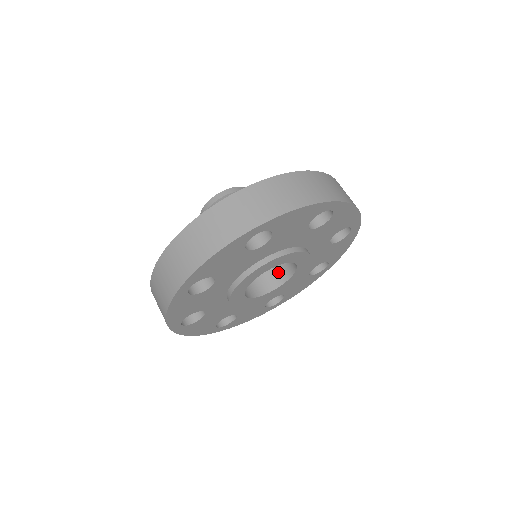
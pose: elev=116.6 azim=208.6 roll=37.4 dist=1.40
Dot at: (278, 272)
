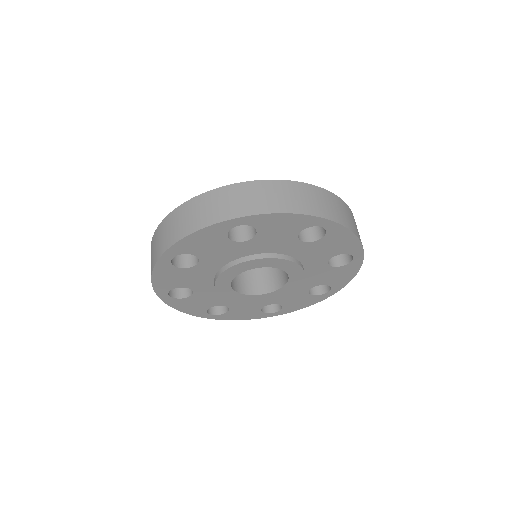
Dot at: occluded
